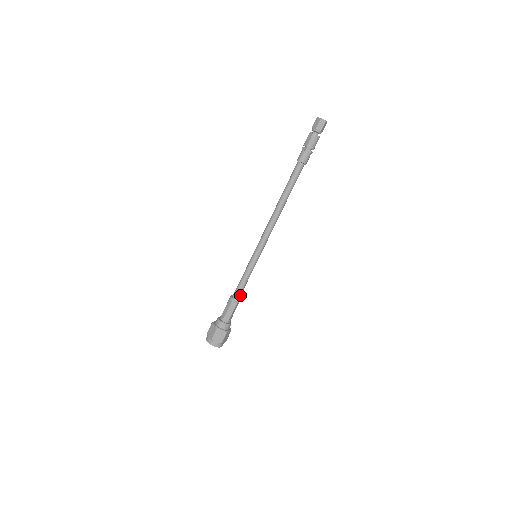
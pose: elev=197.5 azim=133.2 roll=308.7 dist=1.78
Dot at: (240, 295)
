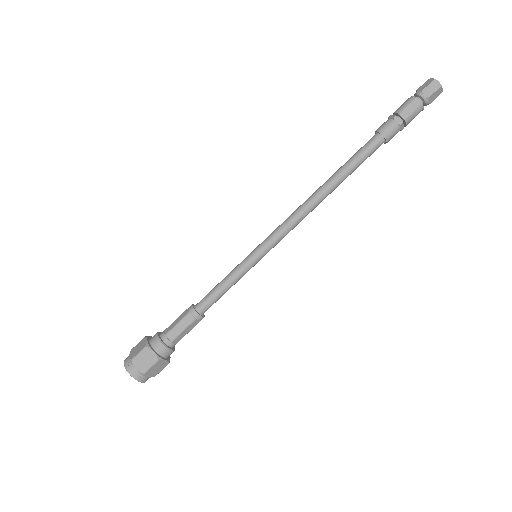
Dot at: (207, 308)
